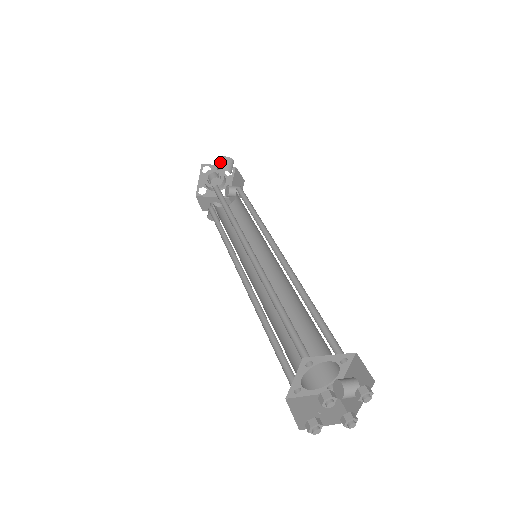
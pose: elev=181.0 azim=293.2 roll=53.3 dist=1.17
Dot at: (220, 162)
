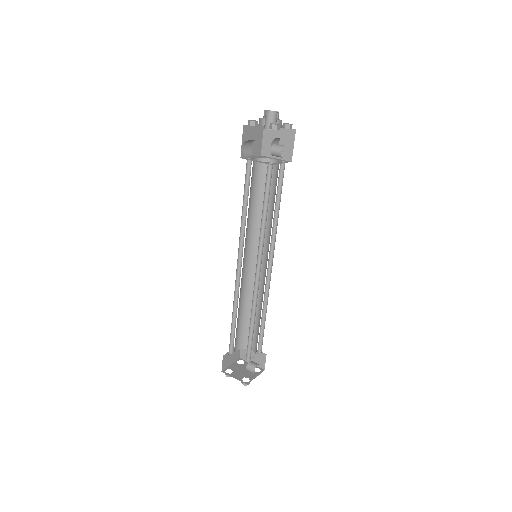
Dot at: (250, 140)
